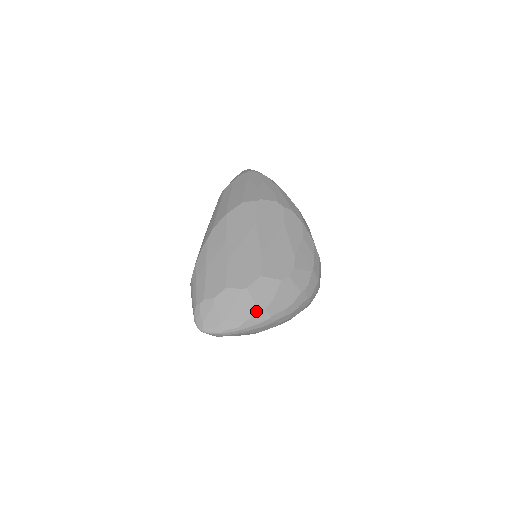
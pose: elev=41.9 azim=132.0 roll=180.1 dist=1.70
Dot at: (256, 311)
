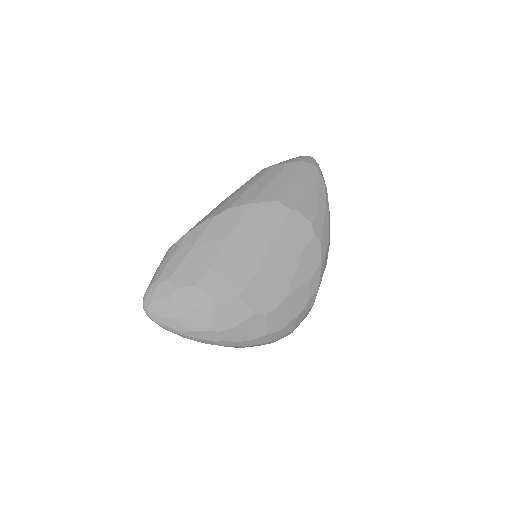
Dot at: (209, 328)
